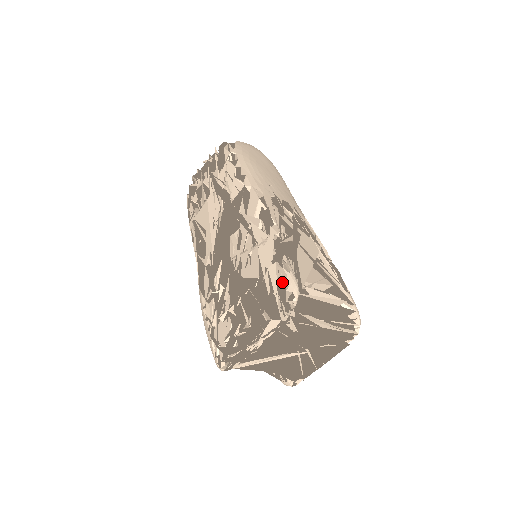
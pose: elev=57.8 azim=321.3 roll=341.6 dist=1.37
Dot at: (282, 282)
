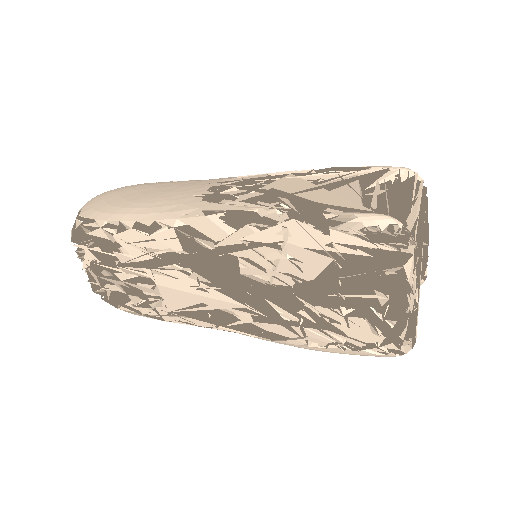
Dot at: (363, 232)
